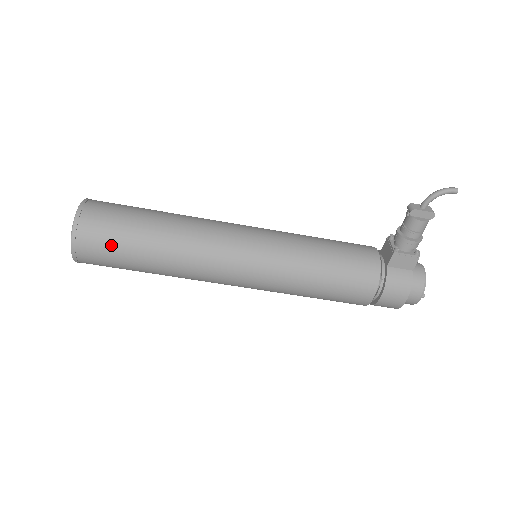
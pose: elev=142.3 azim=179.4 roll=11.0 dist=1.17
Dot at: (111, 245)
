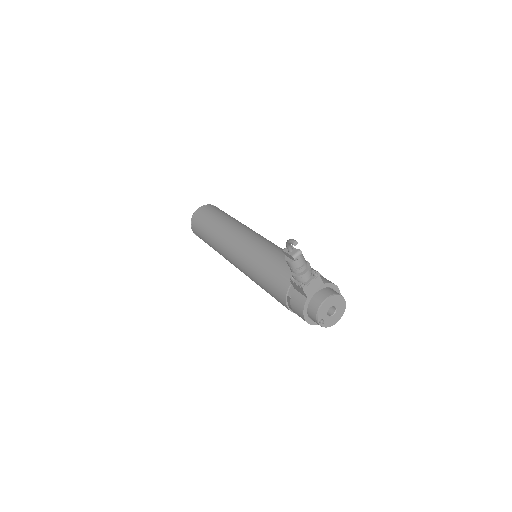
Dot at: (200, 233)
